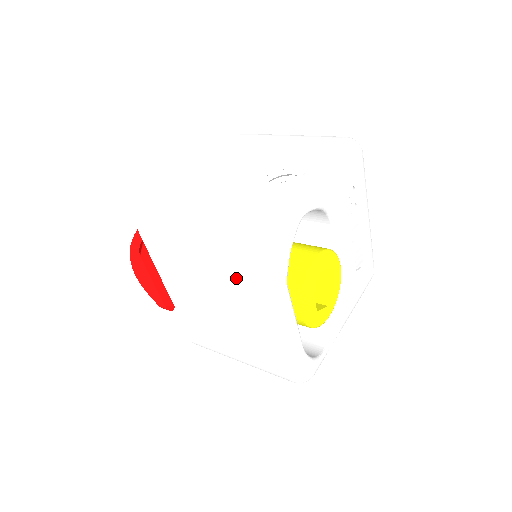
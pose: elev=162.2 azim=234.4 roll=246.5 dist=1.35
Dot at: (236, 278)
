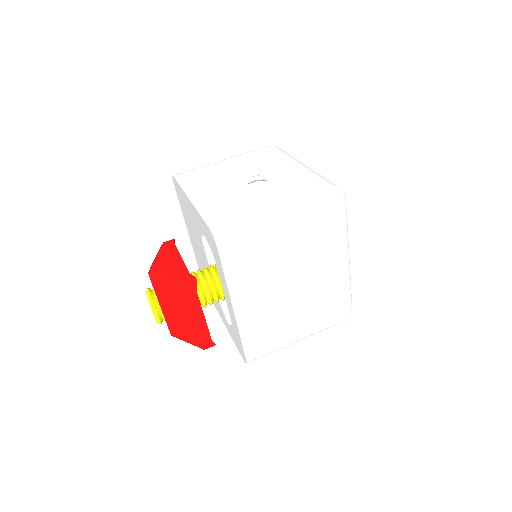
Dot at: (318, 238)
